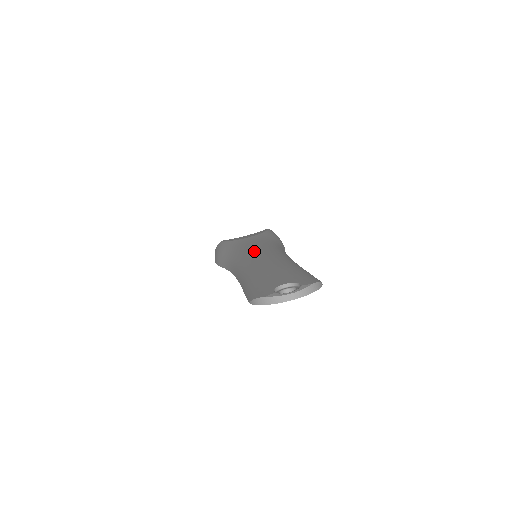
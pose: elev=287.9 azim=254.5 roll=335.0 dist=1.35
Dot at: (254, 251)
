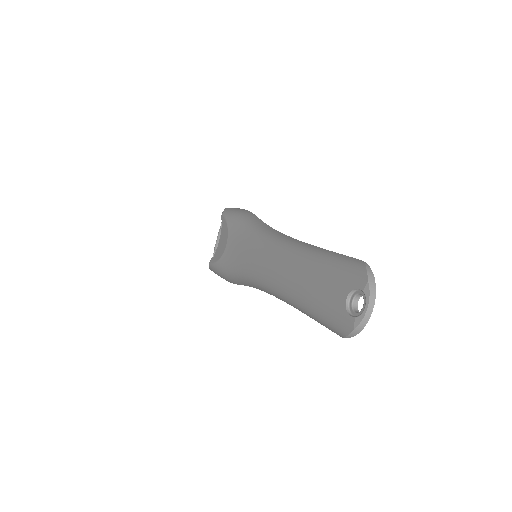
Dot at: (258, 263)
